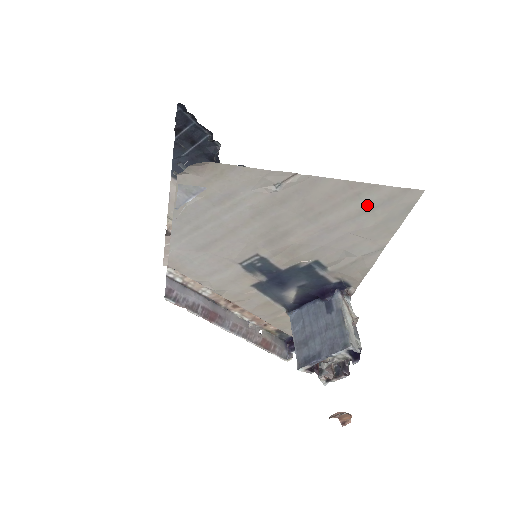
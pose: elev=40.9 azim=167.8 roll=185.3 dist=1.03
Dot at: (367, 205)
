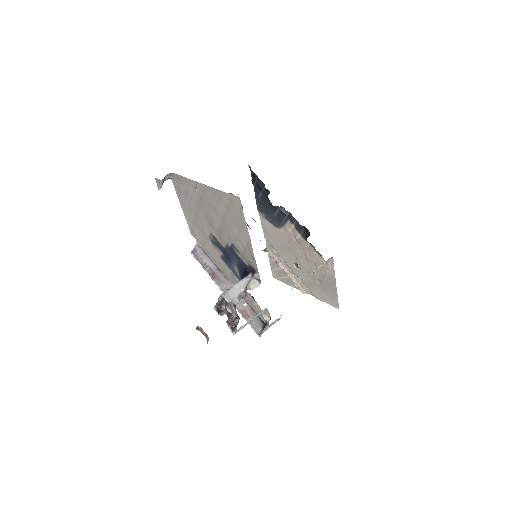
Dot at: (227, 205)
